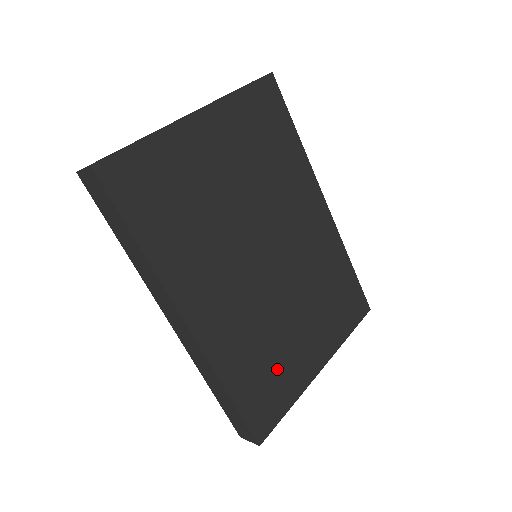
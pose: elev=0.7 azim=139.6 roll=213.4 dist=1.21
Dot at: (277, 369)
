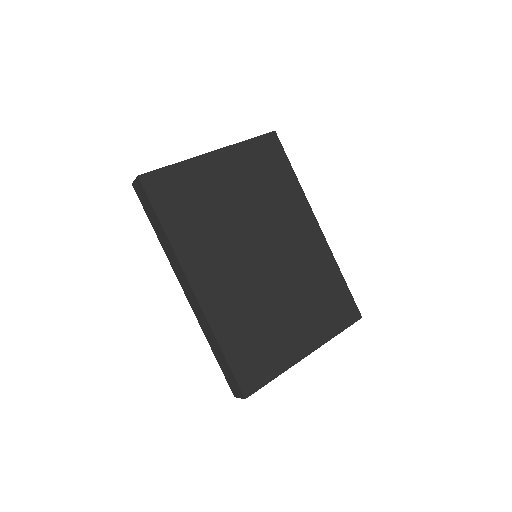
Dot at: (266, 342)
